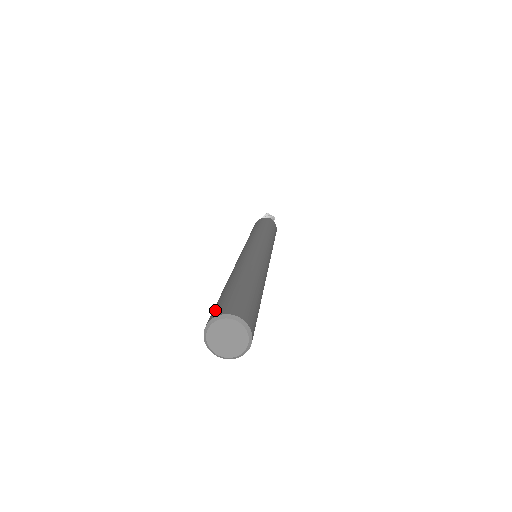
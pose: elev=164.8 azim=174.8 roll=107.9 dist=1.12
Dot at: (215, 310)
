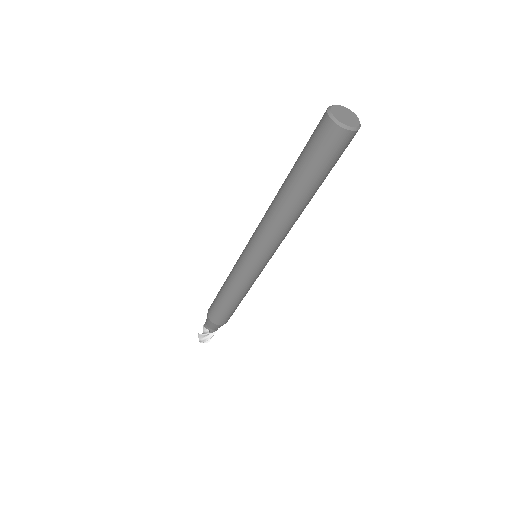
Dot at: occluded
